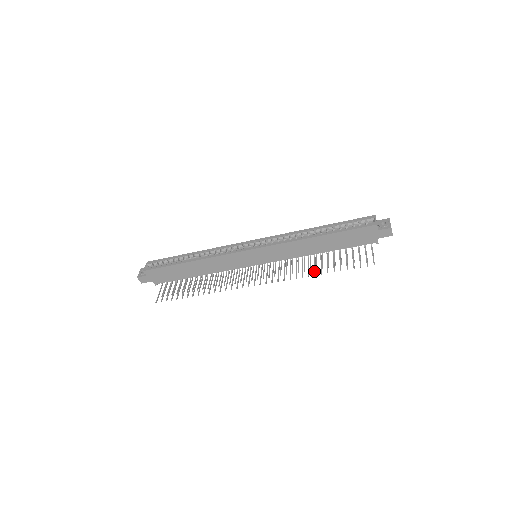
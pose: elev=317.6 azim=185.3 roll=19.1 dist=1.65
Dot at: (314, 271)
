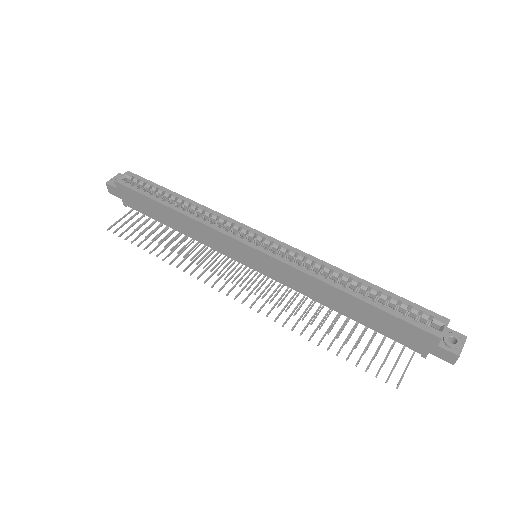
Dot at: (312, 333)
